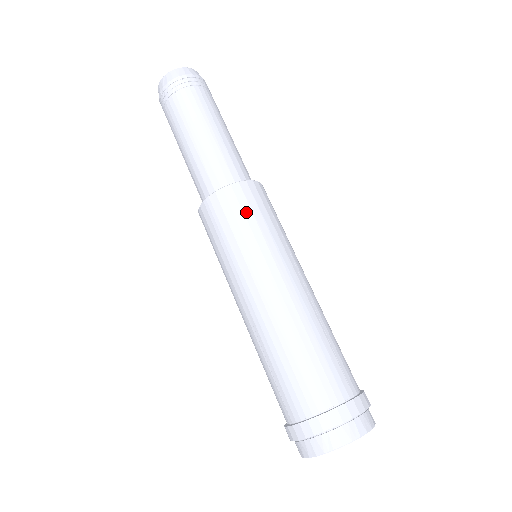
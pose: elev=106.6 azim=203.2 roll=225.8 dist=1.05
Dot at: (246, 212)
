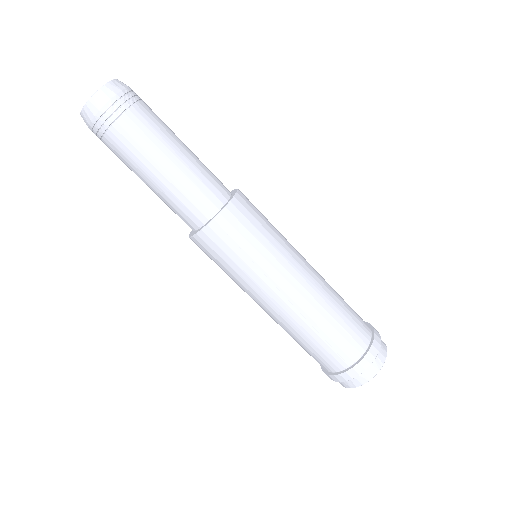
Dot at: (216, 258)
